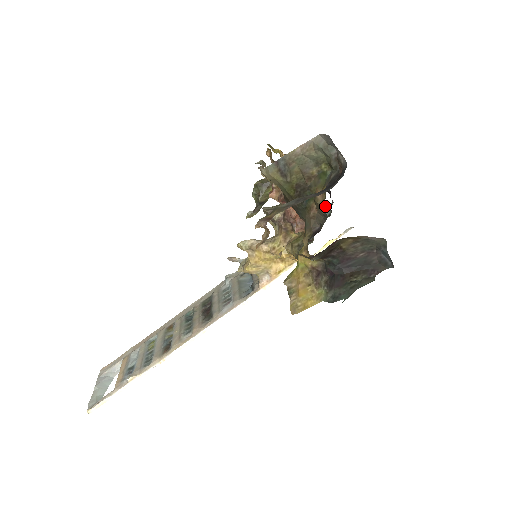
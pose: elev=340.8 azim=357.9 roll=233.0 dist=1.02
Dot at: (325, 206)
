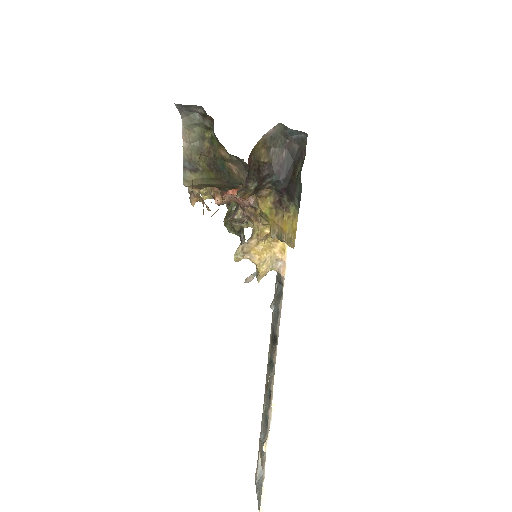
Dot at: occluded
